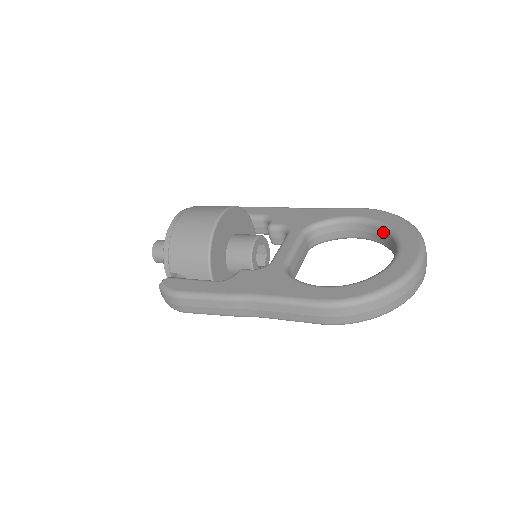
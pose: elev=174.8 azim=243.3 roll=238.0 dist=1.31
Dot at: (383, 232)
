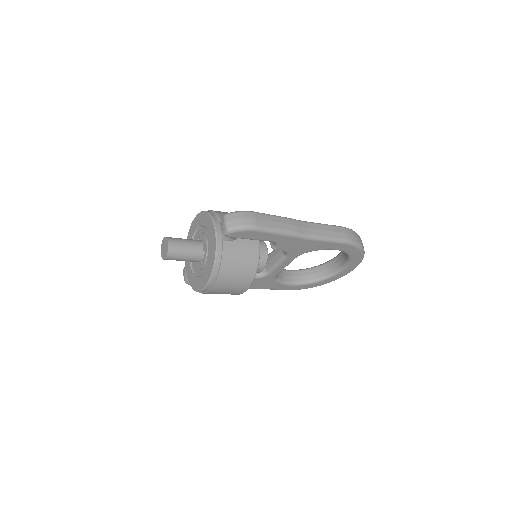
Dot at: (313, 269)
